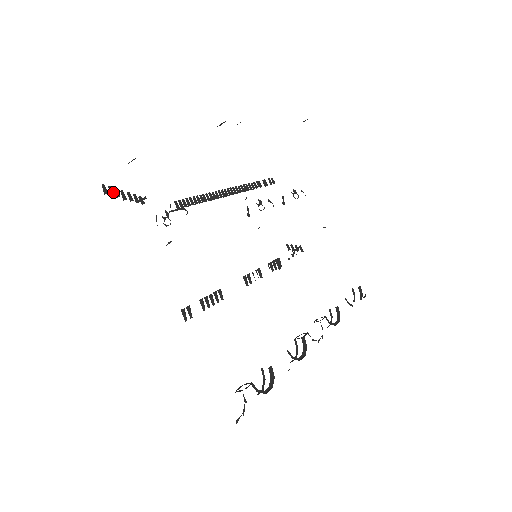
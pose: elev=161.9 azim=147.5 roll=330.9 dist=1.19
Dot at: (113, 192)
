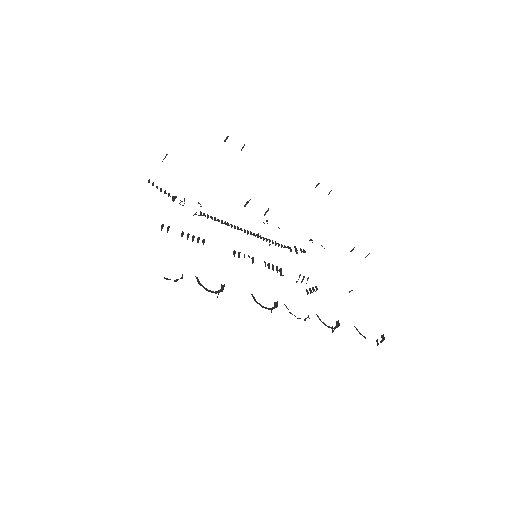
Dot at: occluded
